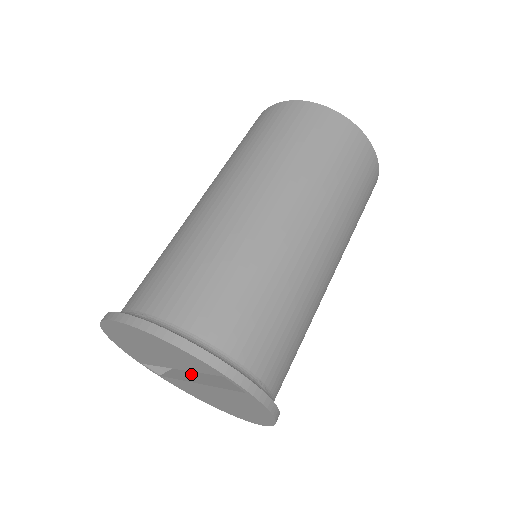
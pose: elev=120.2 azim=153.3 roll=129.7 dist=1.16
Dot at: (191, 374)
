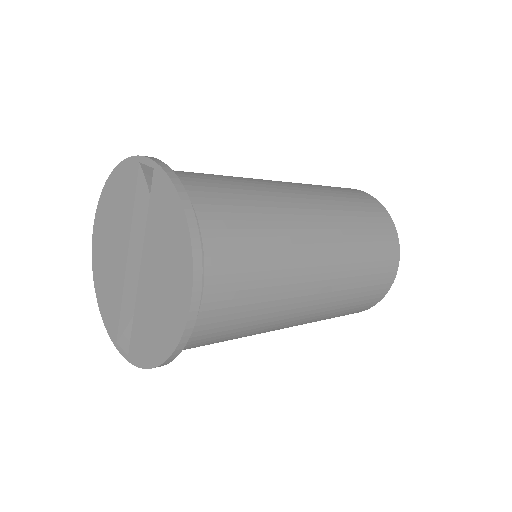
Dot at: occluded
